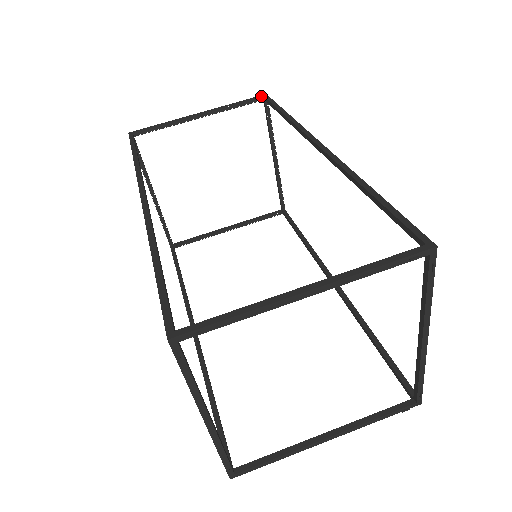
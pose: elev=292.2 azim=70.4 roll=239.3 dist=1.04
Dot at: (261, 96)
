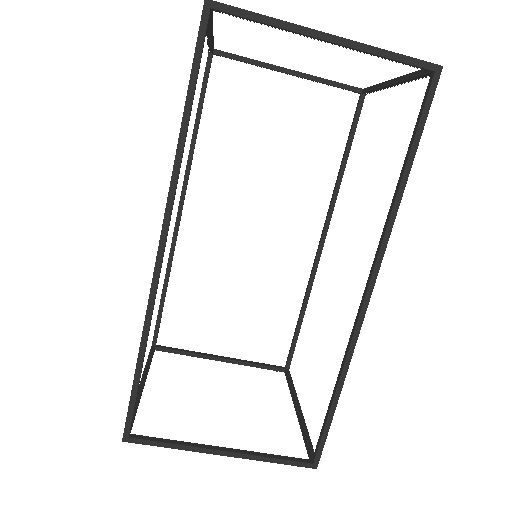
Dot at: (432, 69)
